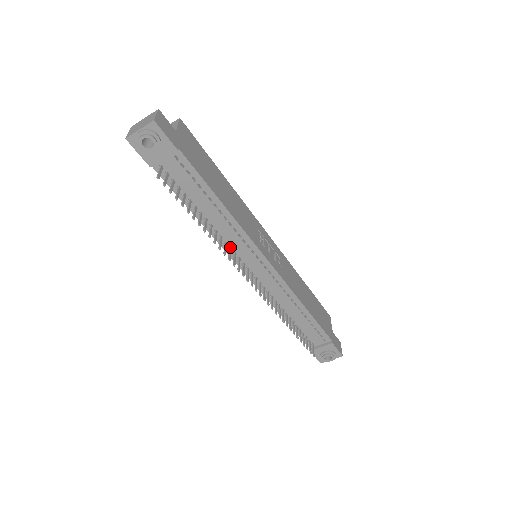
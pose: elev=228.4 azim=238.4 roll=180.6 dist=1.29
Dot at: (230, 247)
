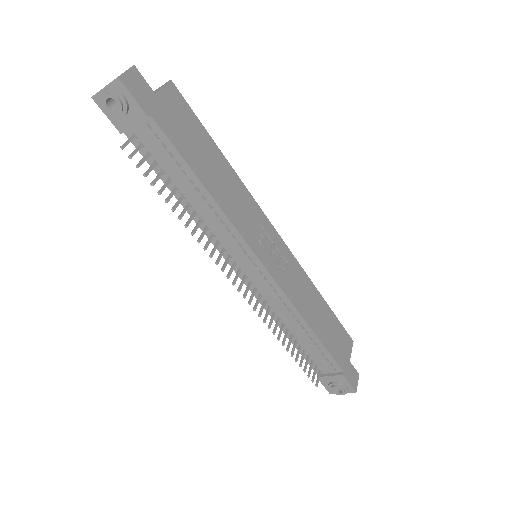
Dot at: (218, 241)
